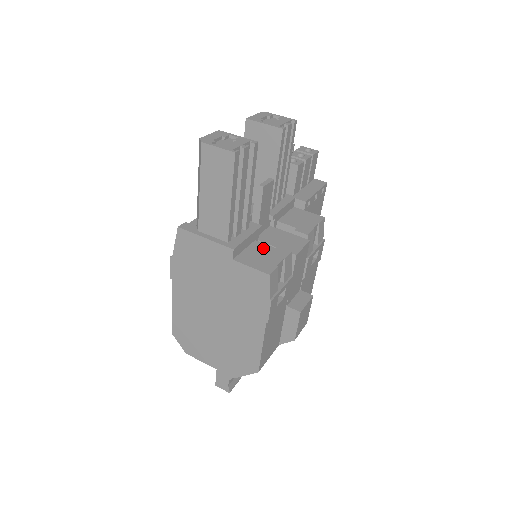
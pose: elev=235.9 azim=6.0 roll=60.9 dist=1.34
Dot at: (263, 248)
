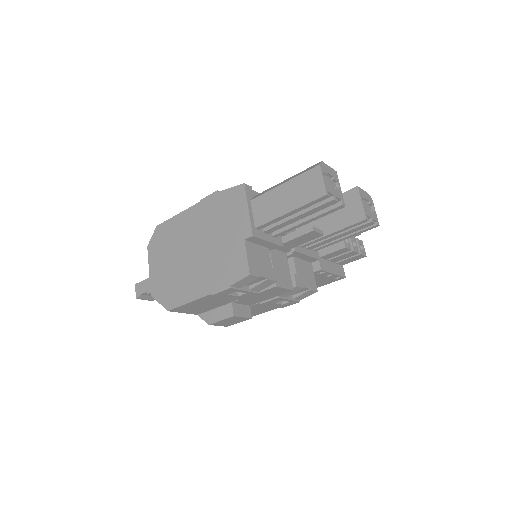
Dot at: (267, 258)
